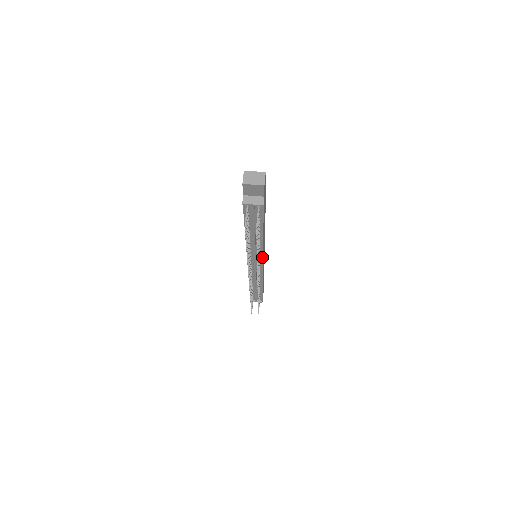
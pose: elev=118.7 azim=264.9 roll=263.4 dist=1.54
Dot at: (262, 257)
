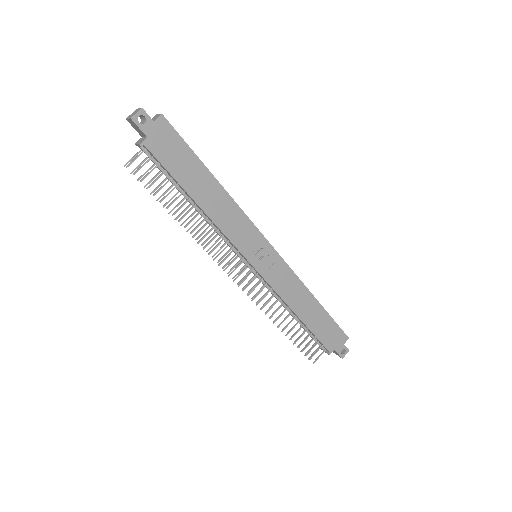
Dot at: (237, 249)
